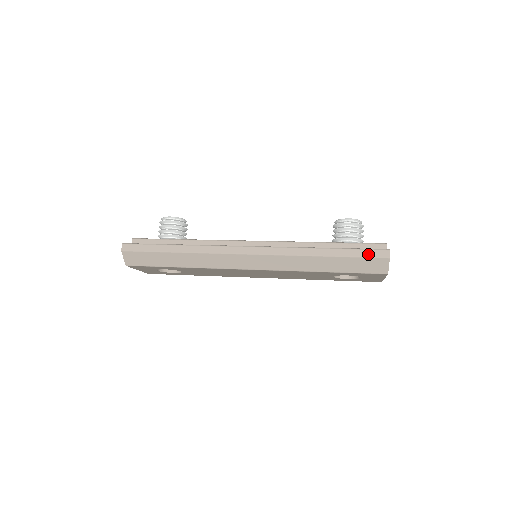
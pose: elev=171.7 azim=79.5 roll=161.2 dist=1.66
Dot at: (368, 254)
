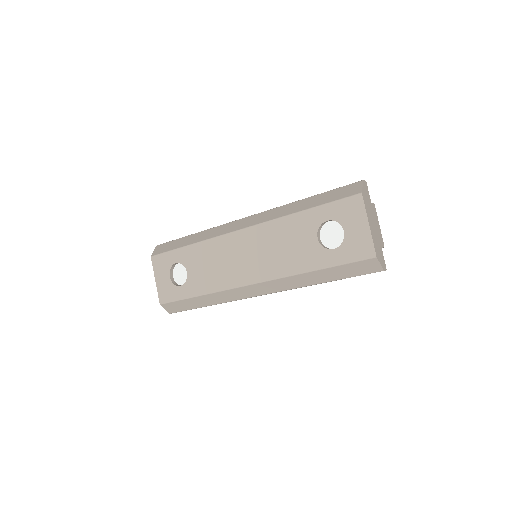
Dot at: (344, 186)
